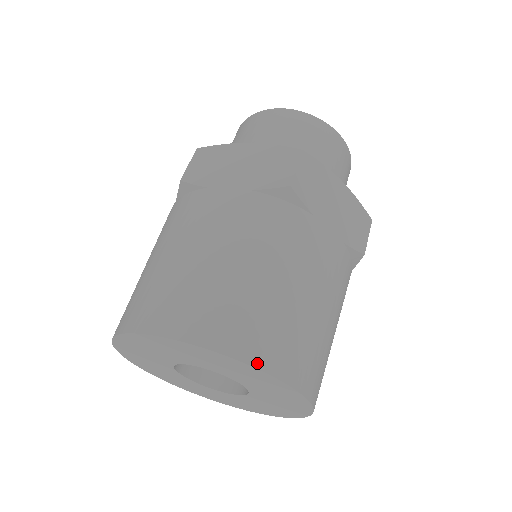
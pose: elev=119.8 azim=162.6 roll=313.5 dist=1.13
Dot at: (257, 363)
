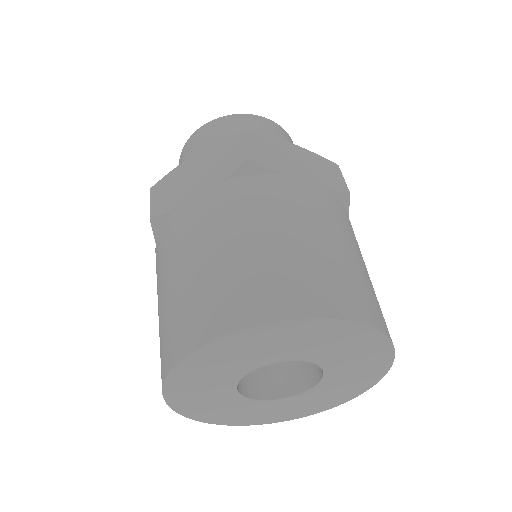
Dot at: (312, 313)
